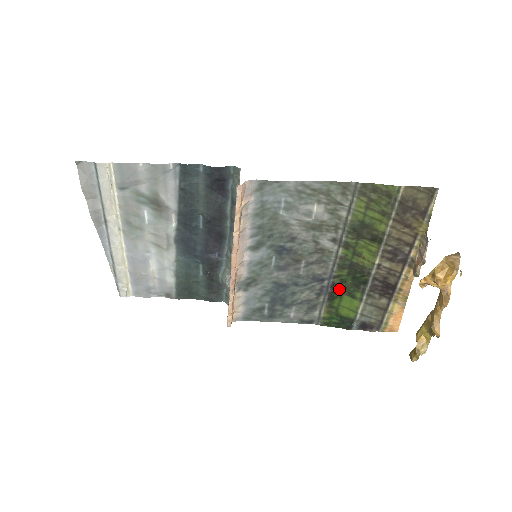
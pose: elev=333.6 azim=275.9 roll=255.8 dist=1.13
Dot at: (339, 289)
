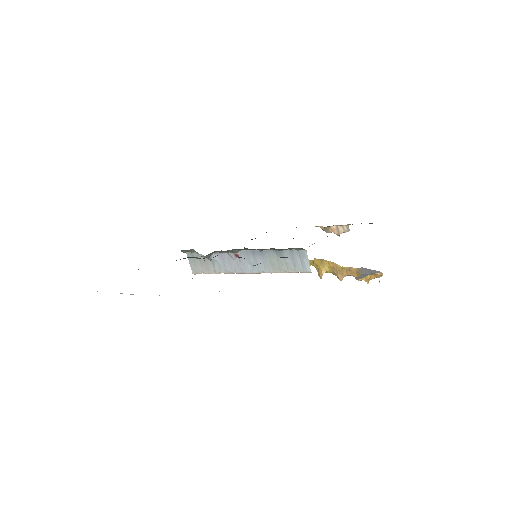
Dot at: occluded
